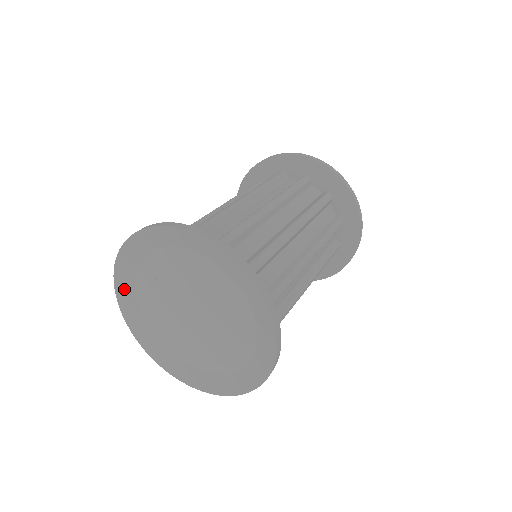
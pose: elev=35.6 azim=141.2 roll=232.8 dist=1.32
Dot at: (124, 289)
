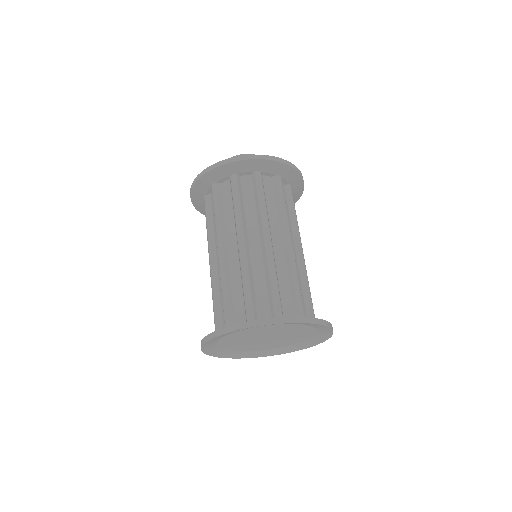
Dot at: (240, 355)
